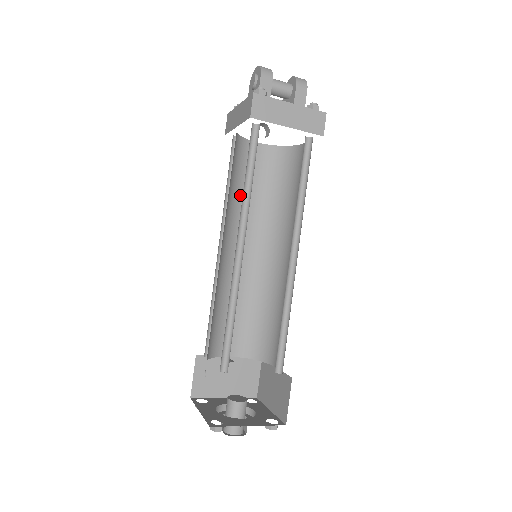
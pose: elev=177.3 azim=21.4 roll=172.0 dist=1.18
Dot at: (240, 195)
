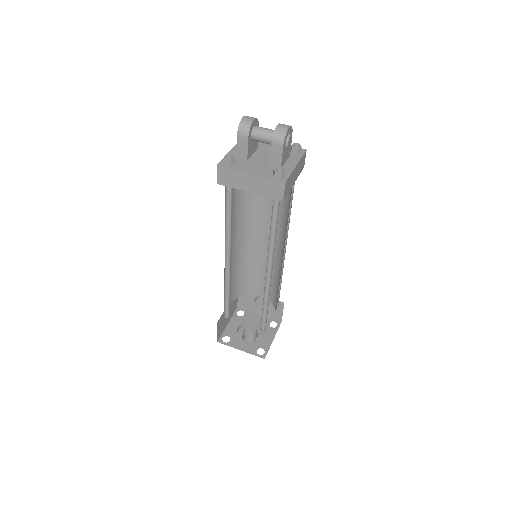
Dot at: (258, 201)
